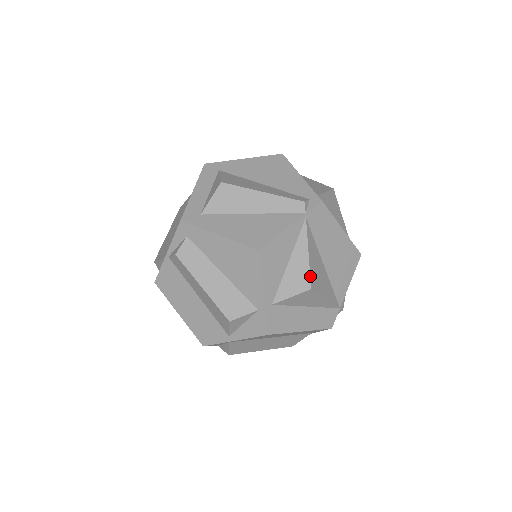
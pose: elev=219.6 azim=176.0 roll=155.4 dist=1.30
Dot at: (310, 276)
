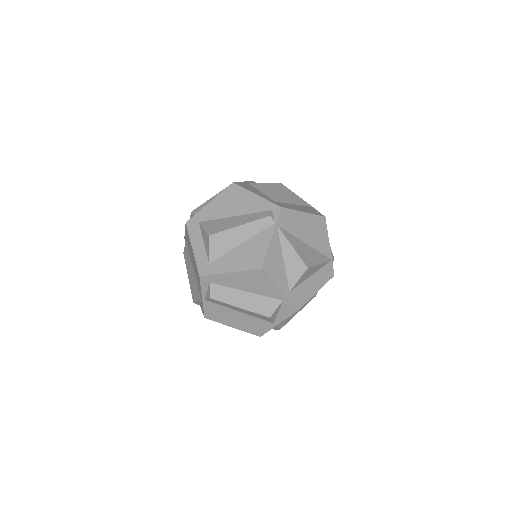
Dot at: (302, 260)
